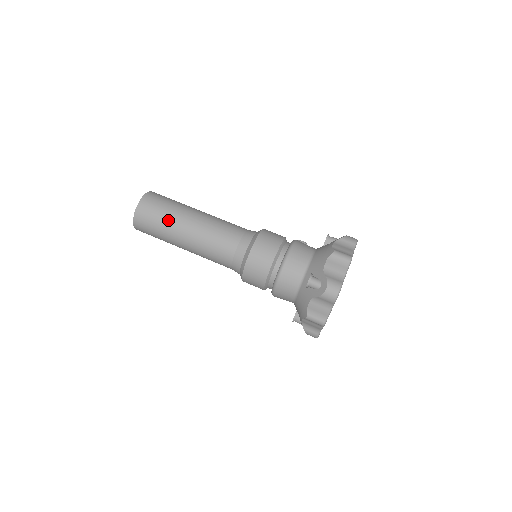
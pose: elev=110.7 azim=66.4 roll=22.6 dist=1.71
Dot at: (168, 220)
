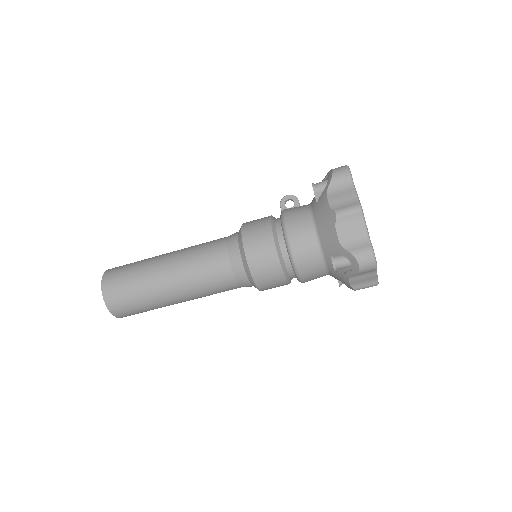
Dot at: (146, 297)
